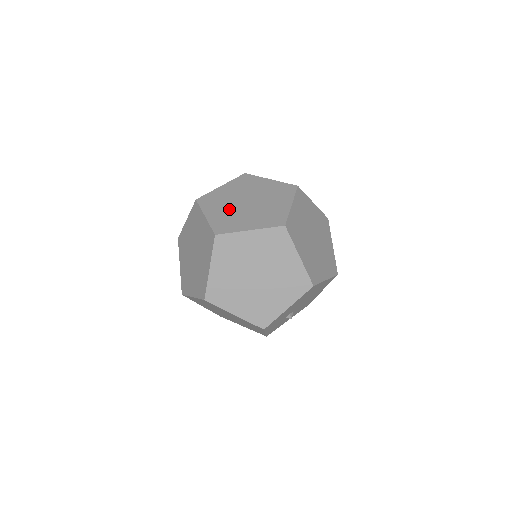
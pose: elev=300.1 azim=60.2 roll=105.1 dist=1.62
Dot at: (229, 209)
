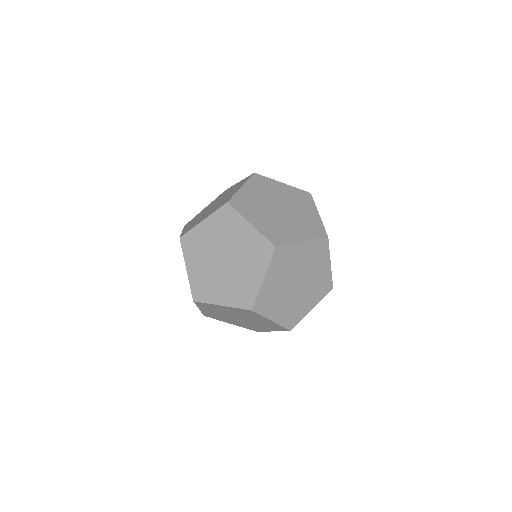
Dot at: (210, 211)
